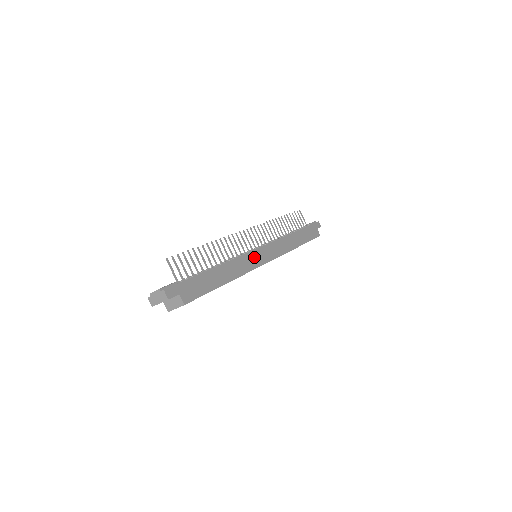
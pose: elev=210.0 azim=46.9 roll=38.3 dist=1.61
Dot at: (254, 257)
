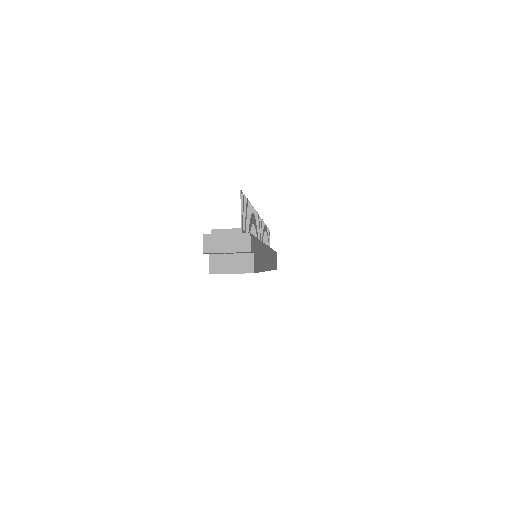
Dot at: (268, 255)
